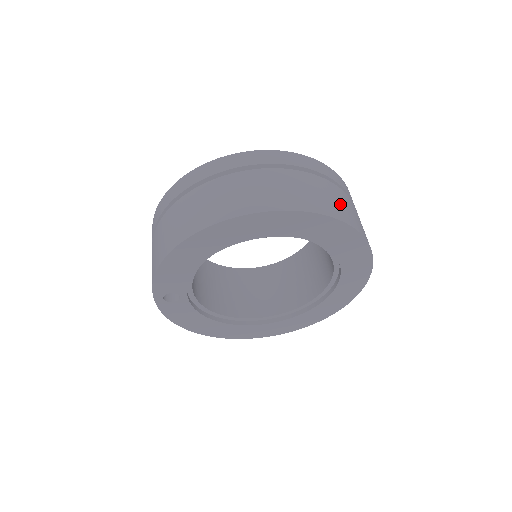
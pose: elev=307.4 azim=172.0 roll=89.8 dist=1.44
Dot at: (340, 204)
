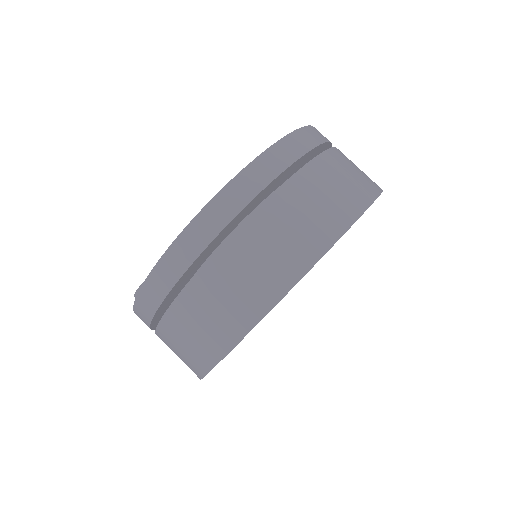
Dot at: (329, 198)
